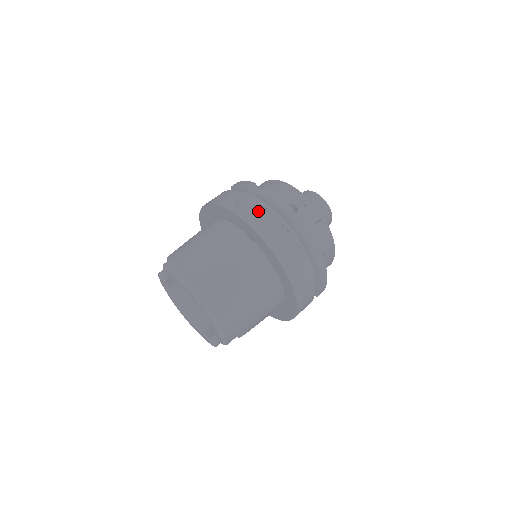
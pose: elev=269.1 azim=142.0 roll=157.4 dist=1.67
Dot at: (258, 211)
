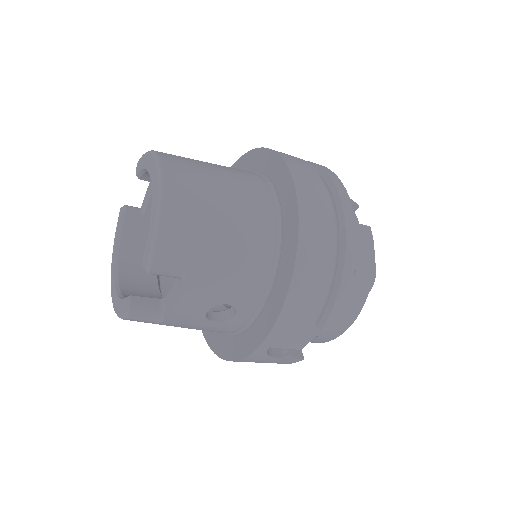
Dot at: (293, 156)
